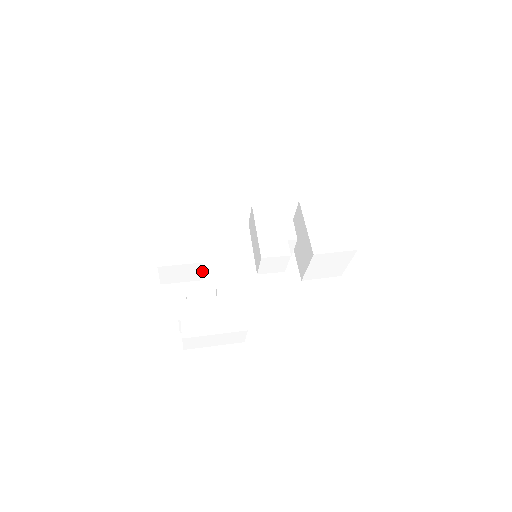
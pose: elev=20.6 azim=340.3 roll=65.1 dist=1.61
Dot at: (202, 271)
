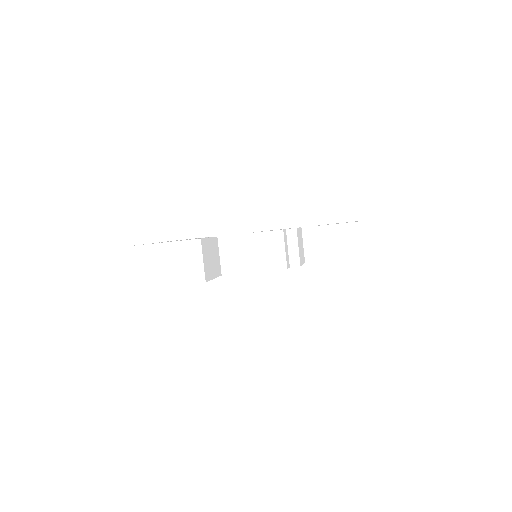
Dot at: occluded
